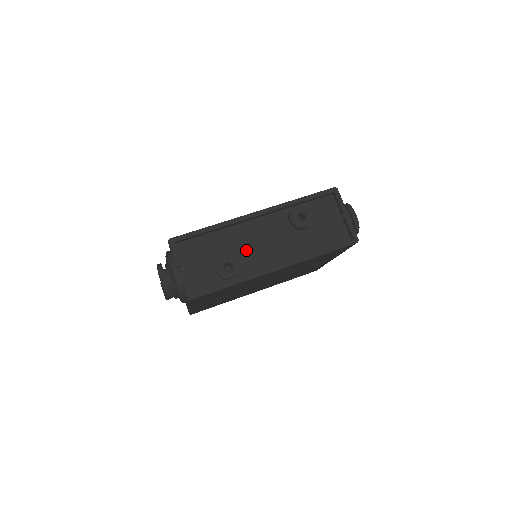
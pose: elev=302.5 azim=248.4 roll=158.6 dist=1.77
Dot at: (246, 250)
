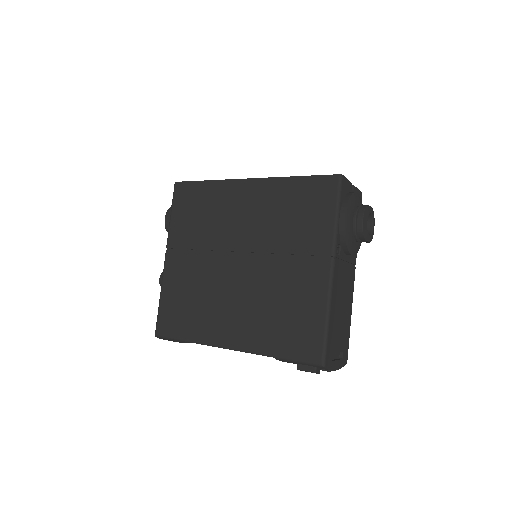
Dot at: occluded
